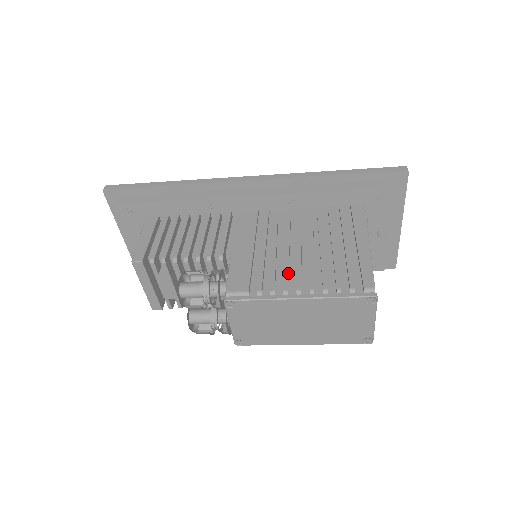
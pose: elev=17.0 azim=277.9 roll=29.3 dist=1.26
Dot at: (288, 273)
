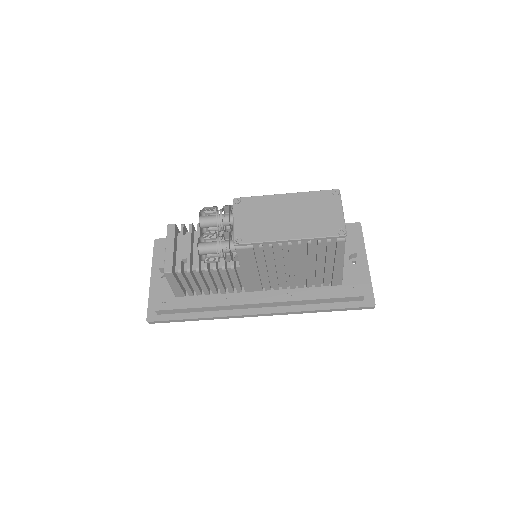
Dot at: occluded
